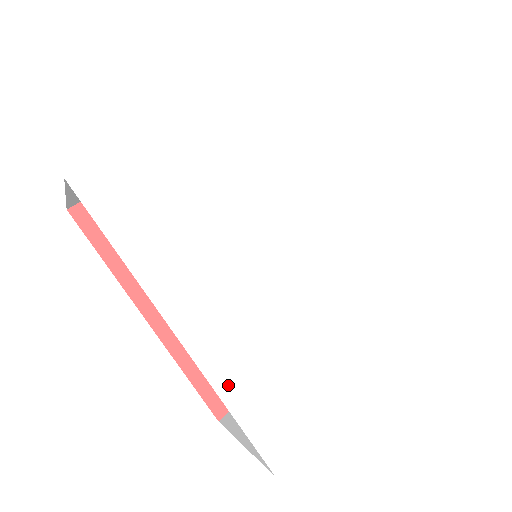
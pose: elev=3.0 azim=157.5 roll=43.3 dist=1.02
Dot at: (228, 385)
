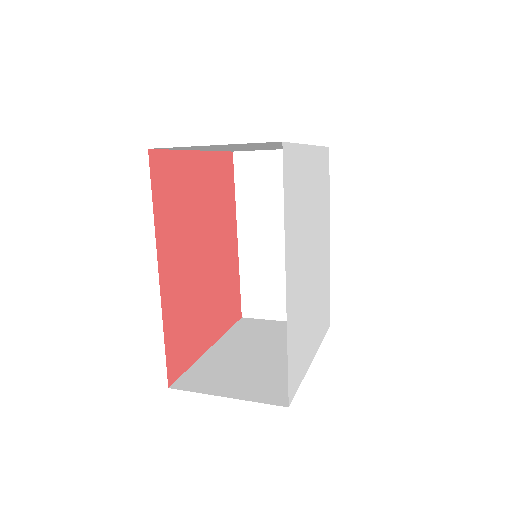
Dot at: (290, 329)
